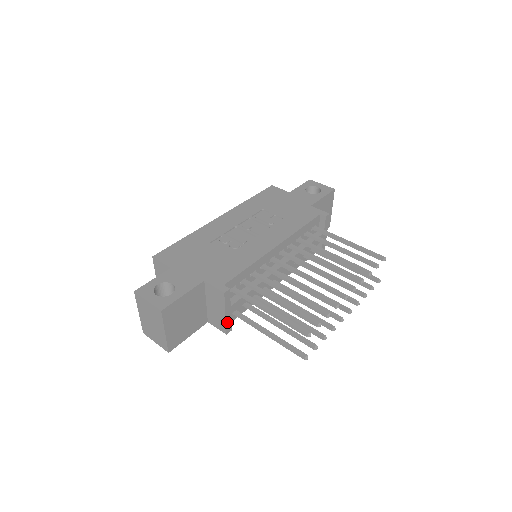
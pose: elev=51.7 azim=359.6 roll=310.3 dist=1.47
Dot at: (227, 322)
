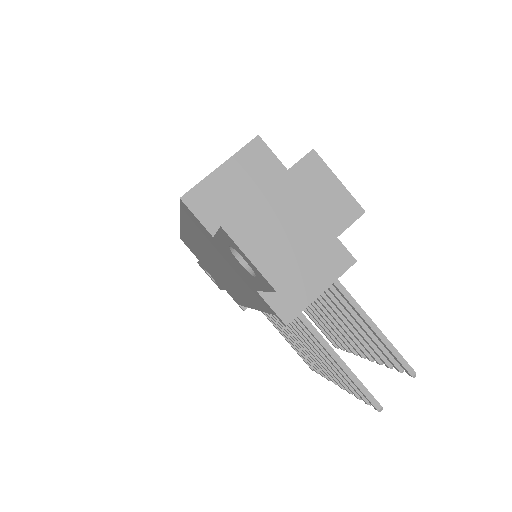
Dot at: (305, 306)
